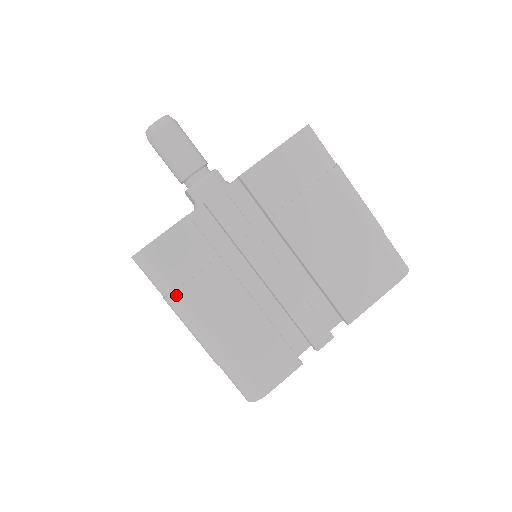
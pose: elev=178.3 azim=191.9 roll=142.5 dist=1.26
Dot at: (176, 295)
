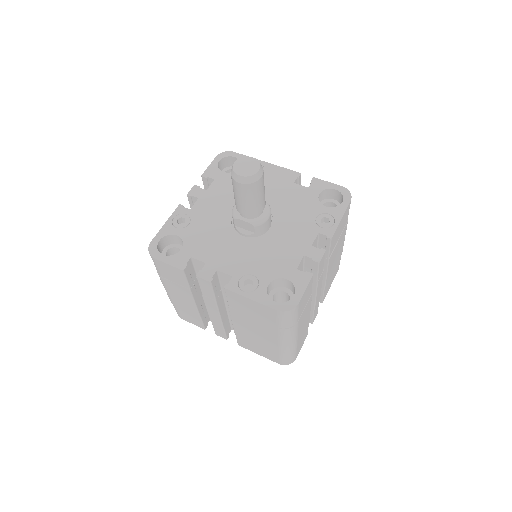
Dot at: (294, 327)
